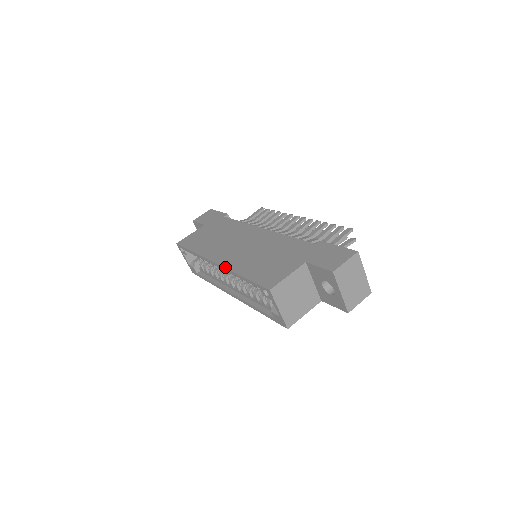
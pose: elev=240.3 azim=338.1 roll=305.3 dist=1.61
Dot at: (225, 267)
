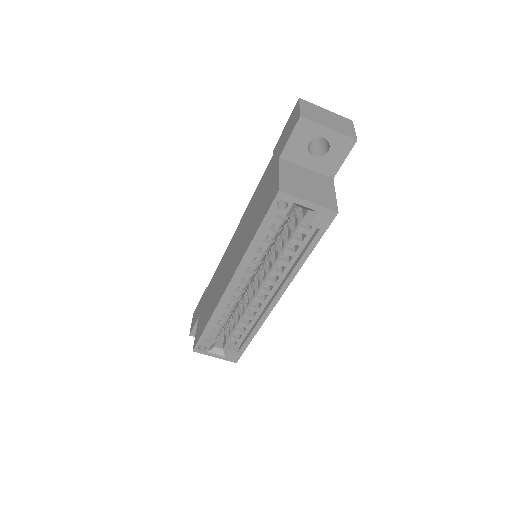
Dot at: (237, 267)
